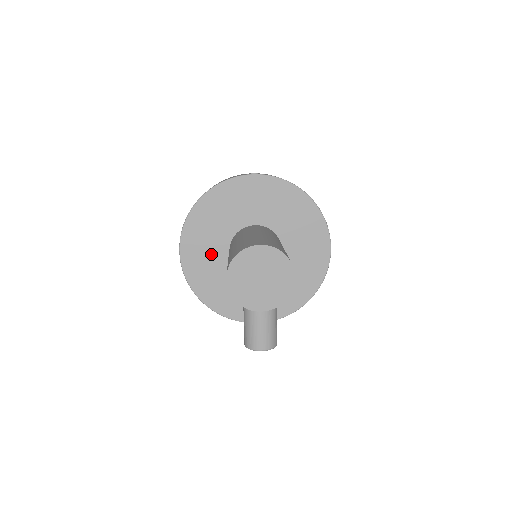
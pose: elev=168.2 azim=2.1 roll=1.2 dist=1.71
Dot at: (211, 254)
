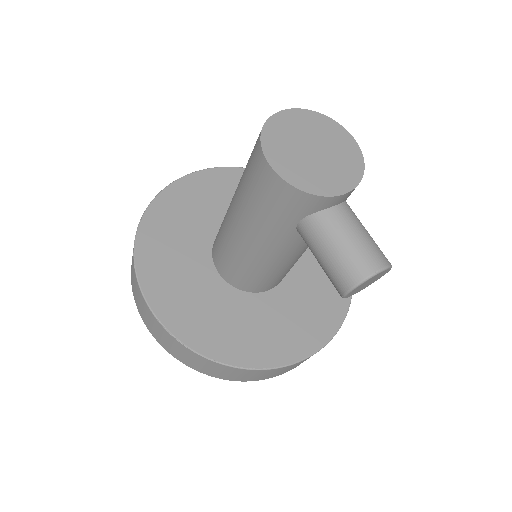
Dot at: (193, 283)
